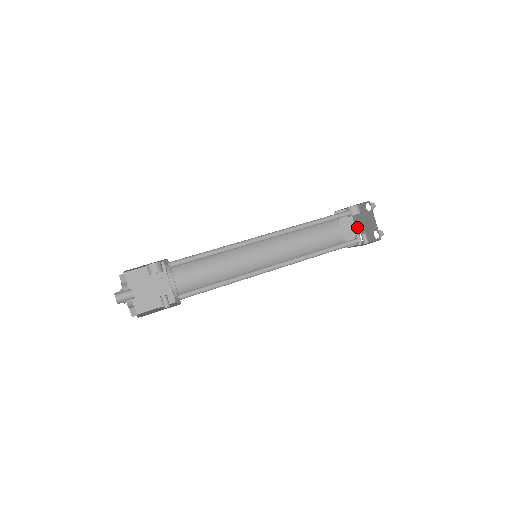
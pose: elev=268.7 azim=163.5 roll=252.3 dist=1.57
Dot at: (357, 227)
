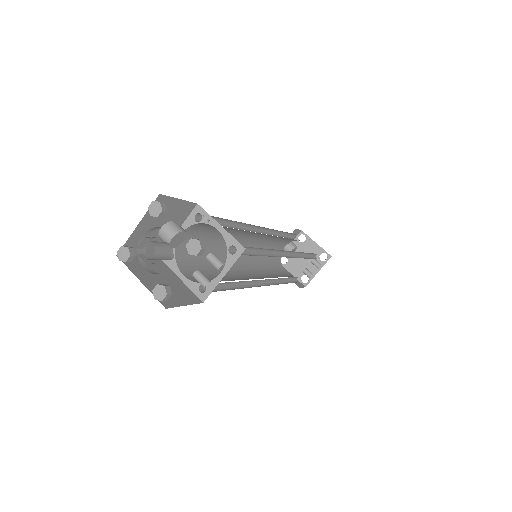
Dot at: (295, 272)
